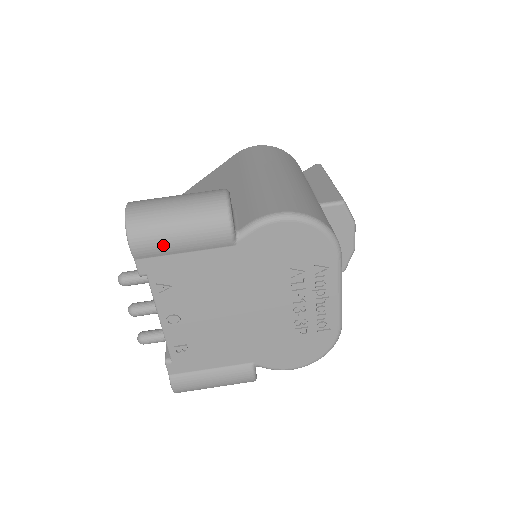
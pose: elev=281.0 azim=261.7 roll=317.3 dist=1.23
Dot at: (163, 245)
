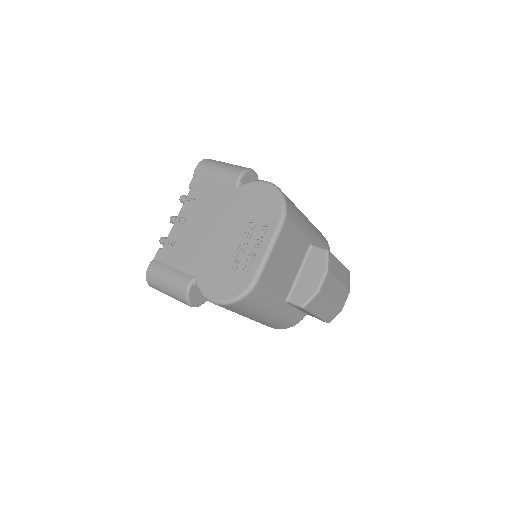
Dot at: (208, 172)
